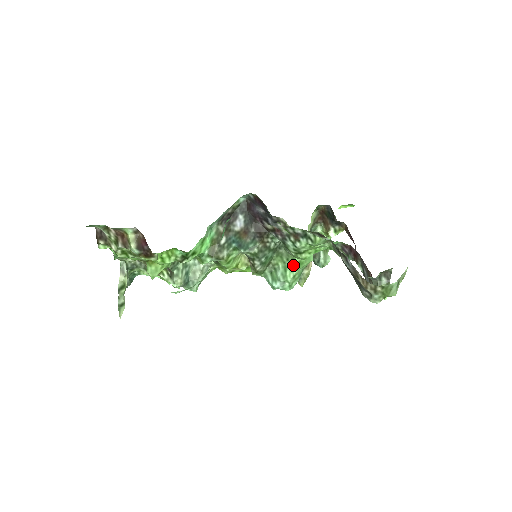
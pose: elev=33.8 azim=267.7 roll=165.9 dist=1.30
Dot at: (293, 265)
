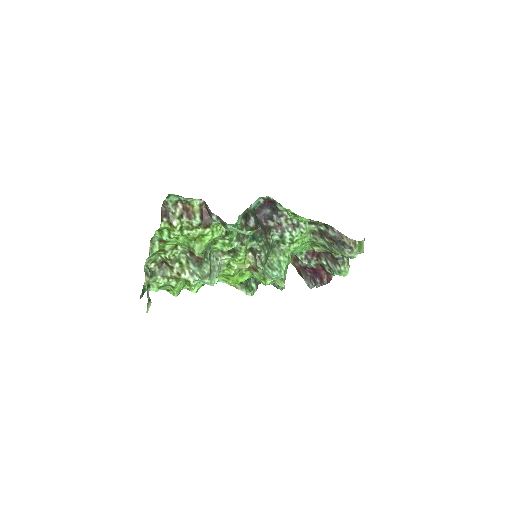
Dot at: (285, 258)
